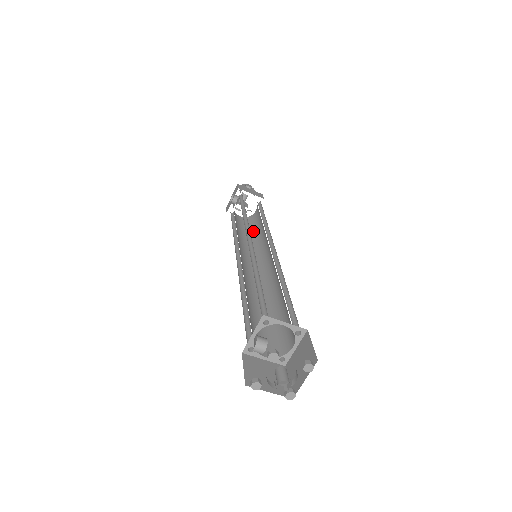
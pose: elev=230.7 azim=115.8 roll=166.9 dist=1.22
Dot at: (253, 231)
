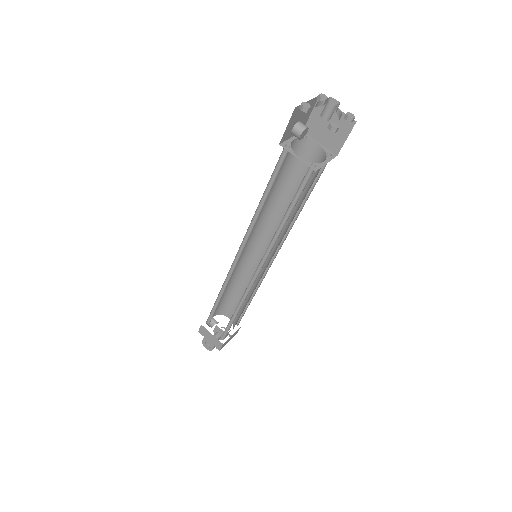
Dot at: (233, 315)
